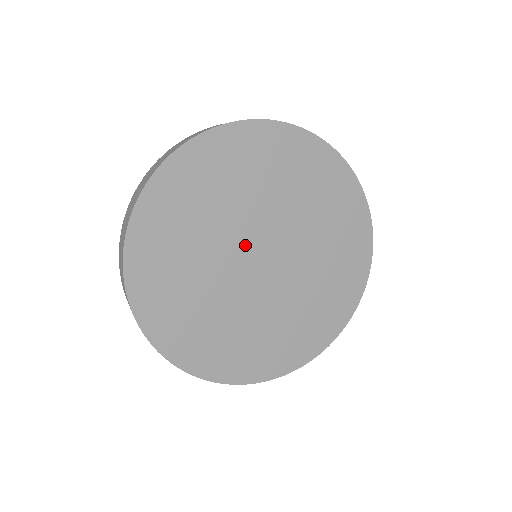
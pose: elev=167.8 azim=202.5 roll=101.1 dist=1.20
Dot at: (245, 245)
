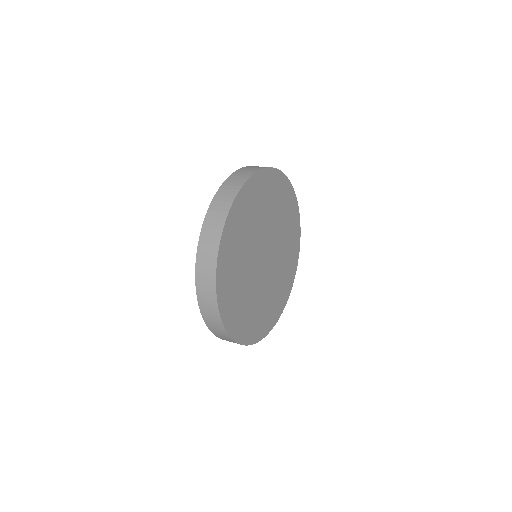
Dot at: (258, 257)
